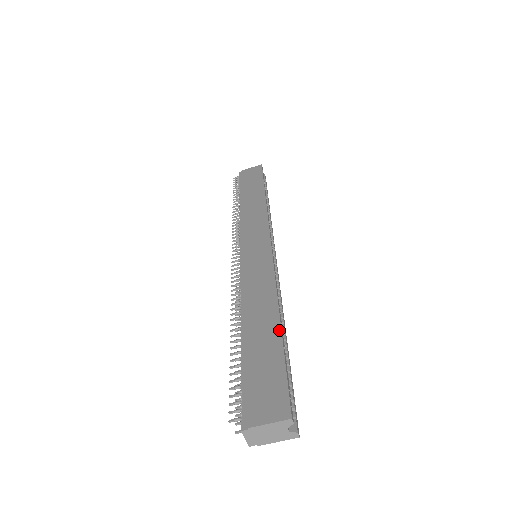
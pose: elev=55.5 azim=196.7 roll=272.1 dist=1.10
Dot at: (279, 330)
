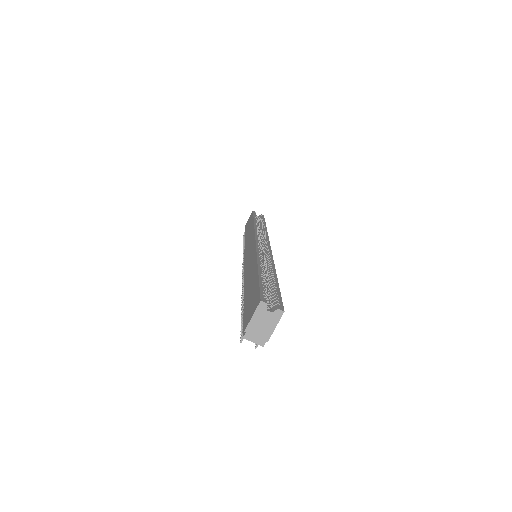
Dot at: (257, 271)
